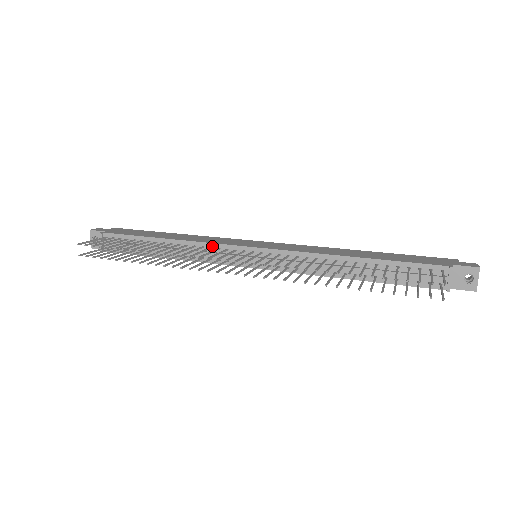
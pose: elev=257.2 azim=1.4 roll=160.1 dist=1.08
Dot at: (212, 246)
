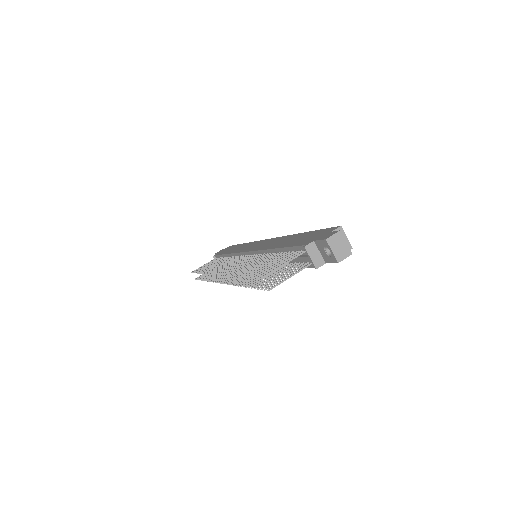
Dot at: (237, 255)
